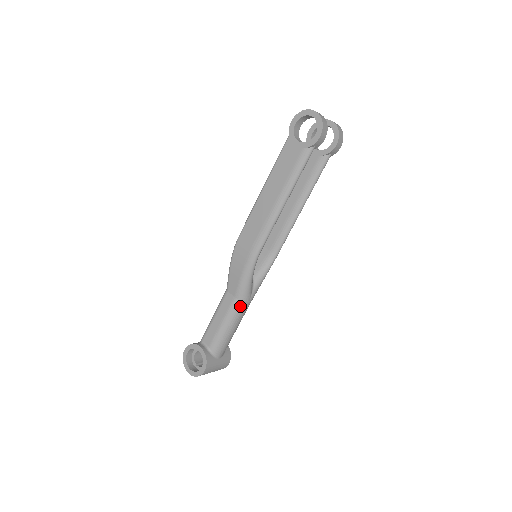
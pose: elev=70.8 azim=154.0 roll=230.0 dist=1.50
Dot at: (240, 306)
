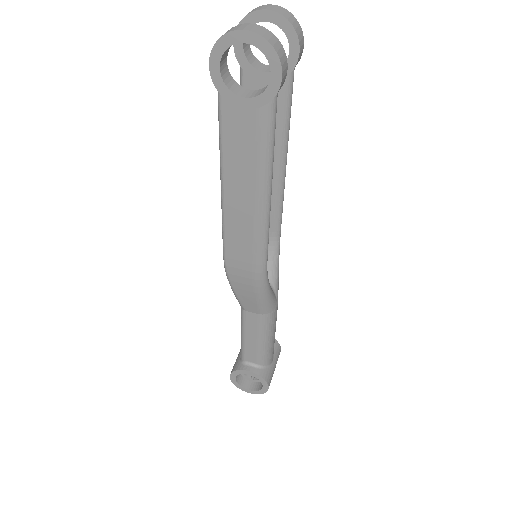
Dot at: (271, 317)
